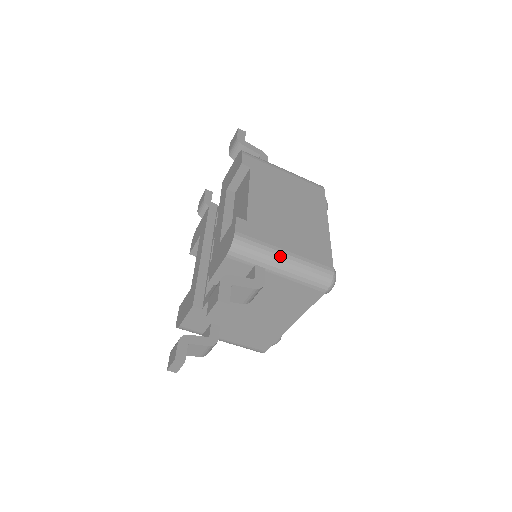
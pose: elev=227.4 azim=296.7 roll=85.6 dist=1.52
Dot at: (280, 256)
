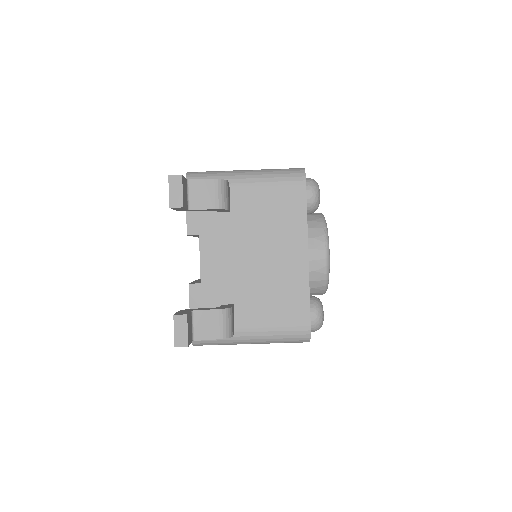
Dot at: (239, 171)
